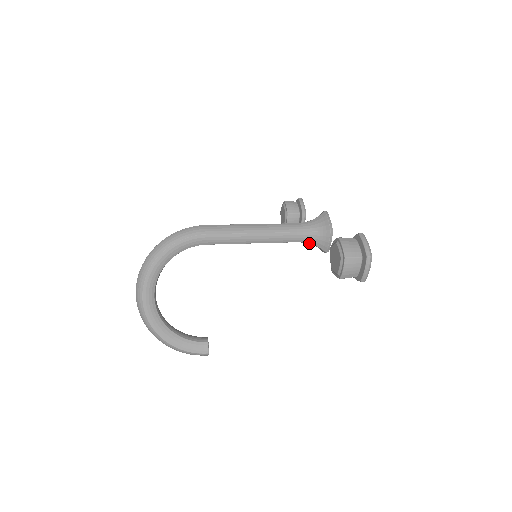
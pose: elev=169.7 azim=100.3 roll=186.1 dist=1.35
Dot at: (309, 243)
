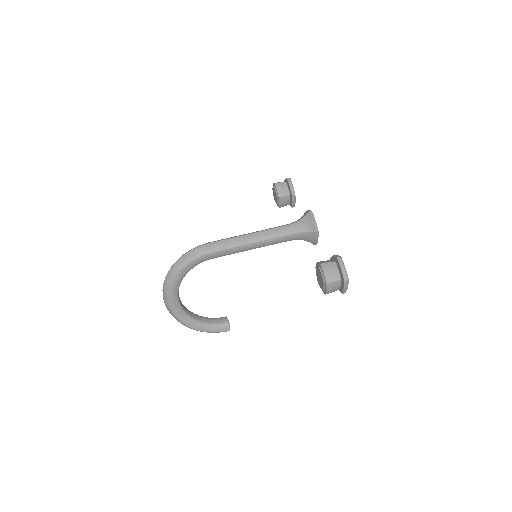
Dot at: occluded
